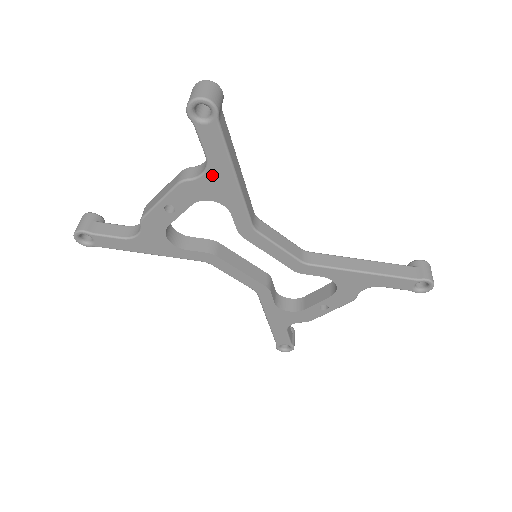
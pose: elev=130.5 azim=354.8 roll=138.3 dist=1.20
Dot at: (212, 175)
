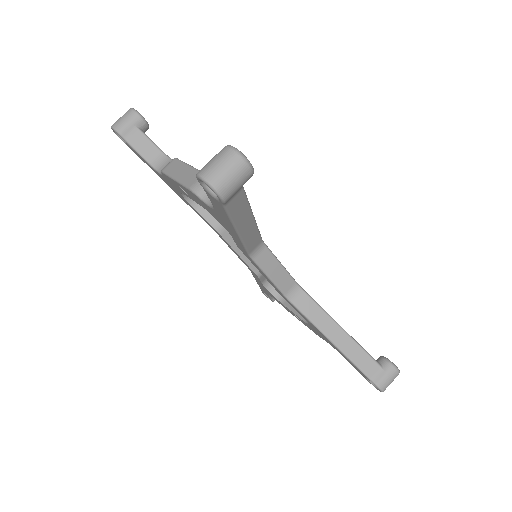
Dot at: (217, 214)
